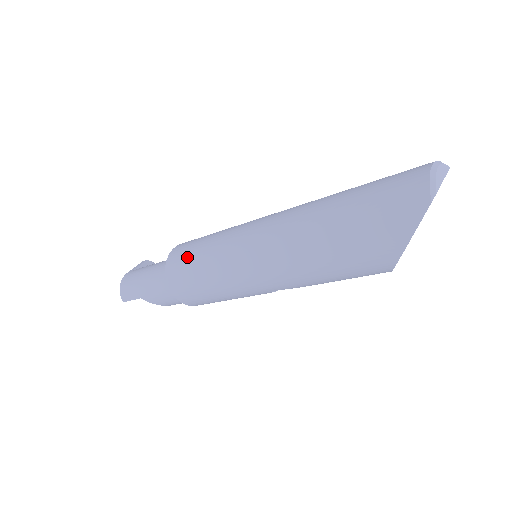
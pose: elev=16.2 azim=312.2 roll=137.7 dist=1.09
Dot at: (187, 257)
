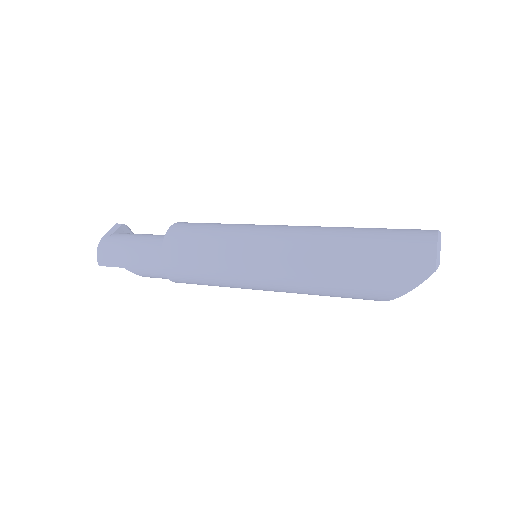
Dot at: (190, 246)
